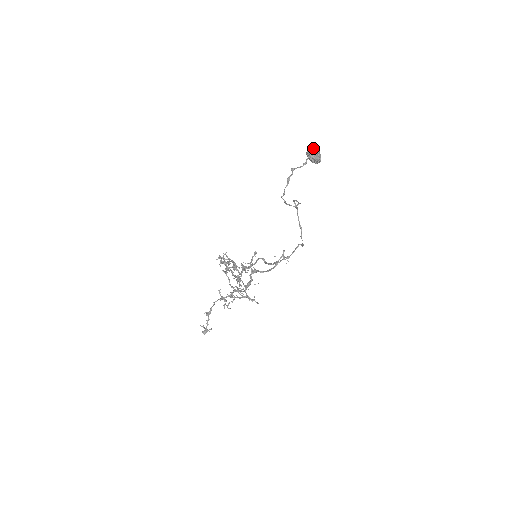
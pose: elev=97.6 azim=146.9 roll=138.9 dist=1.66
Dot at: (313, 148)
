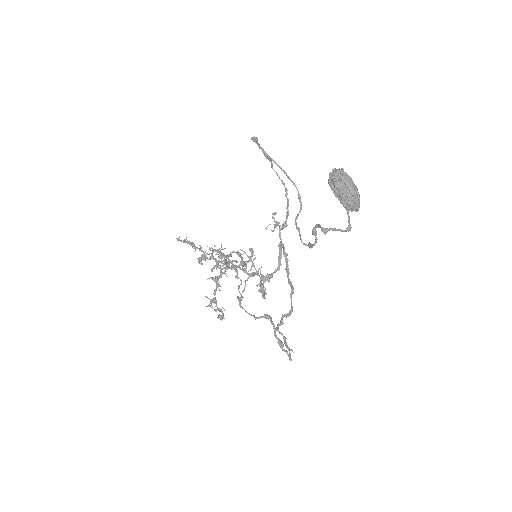
Dot at: (343, 182)
